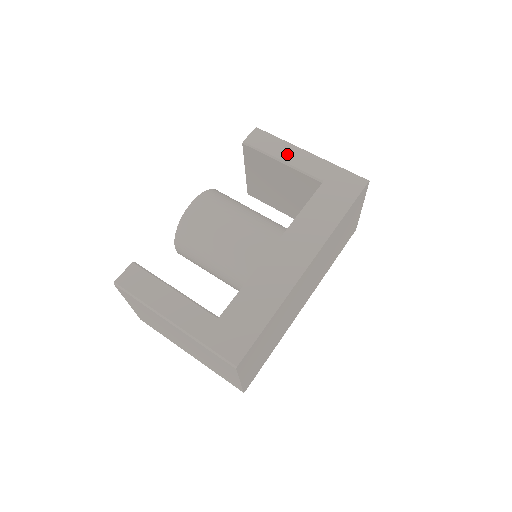
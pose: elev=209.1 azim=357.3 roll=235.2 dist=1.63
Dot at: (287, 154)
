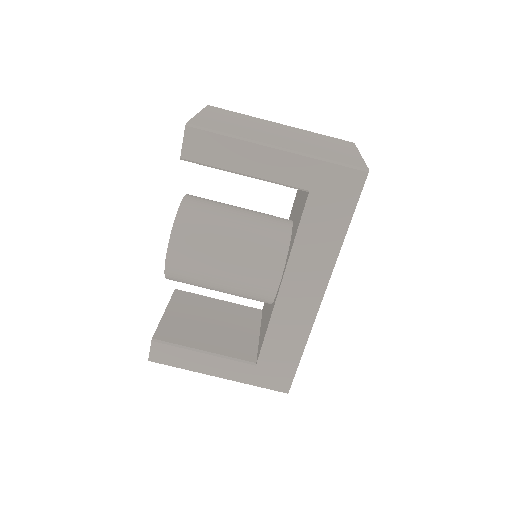
Dot at: (248, 162)
